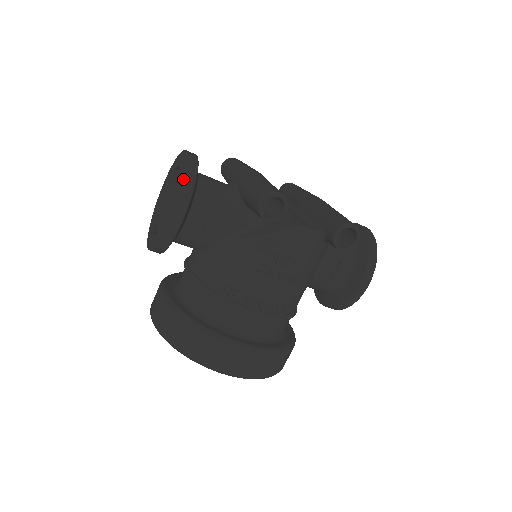
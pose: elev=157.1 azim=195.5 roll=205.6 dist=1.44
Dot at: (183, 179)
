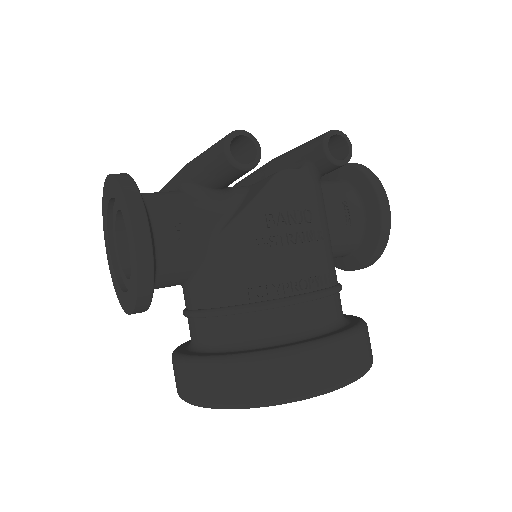
Dot at: (121, 190)
